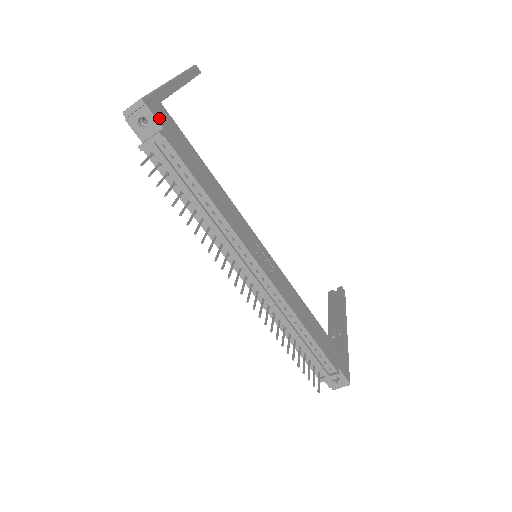
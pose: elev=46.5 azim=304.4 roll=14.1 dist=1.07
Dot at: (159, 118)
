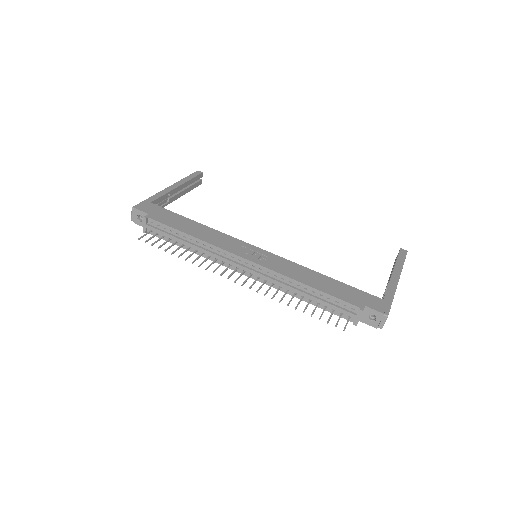
Dot at: (146, 210)
